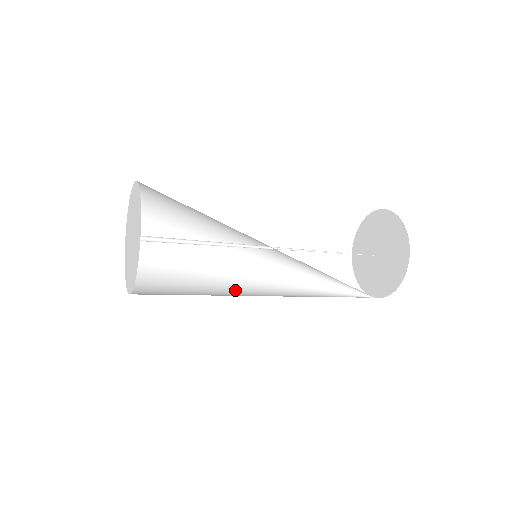
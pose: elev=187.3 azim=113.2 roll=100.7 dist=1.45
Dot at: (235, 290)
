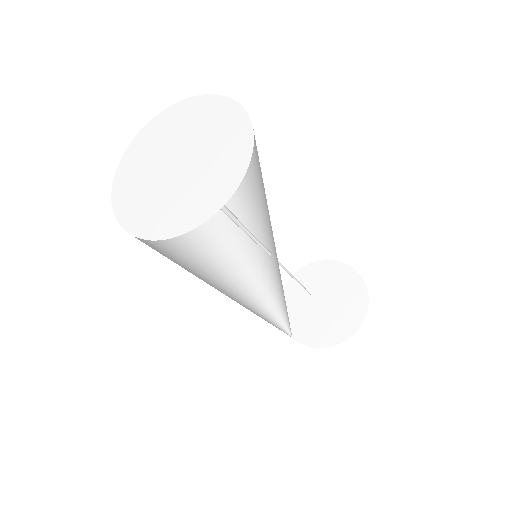
Dot at: (208, 275)
